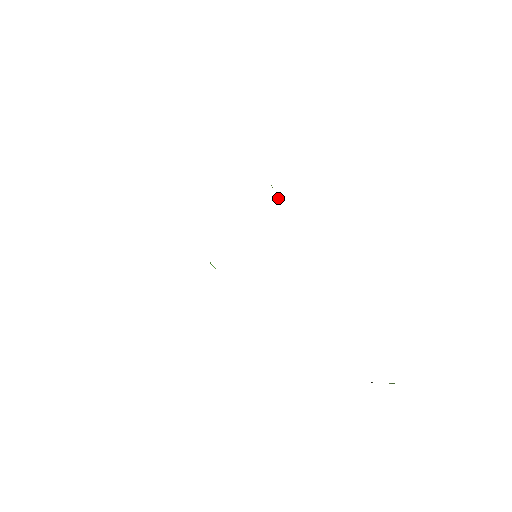
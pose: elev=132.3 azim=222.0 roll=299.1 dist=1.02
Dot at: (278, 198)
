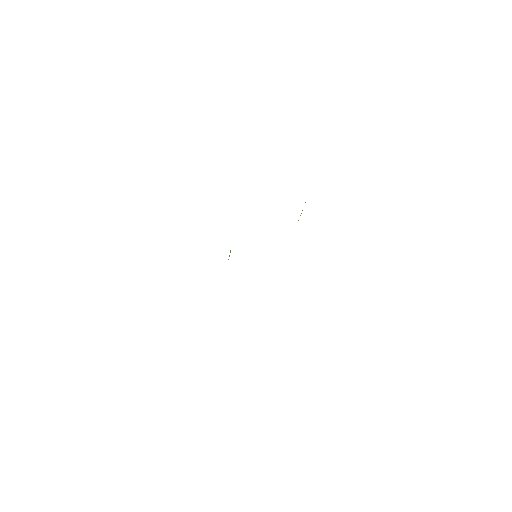
Dot at: occluded
